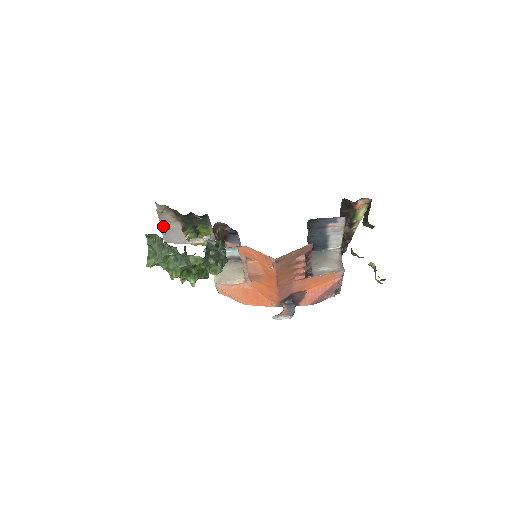
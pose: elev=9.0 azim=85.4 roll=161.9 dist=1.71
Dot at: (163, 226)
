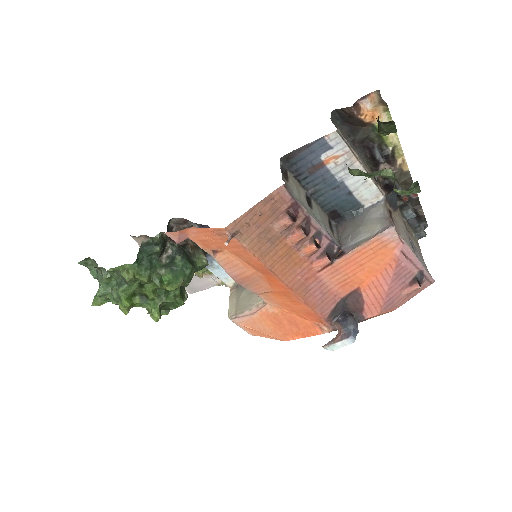
Dot at: occluded
